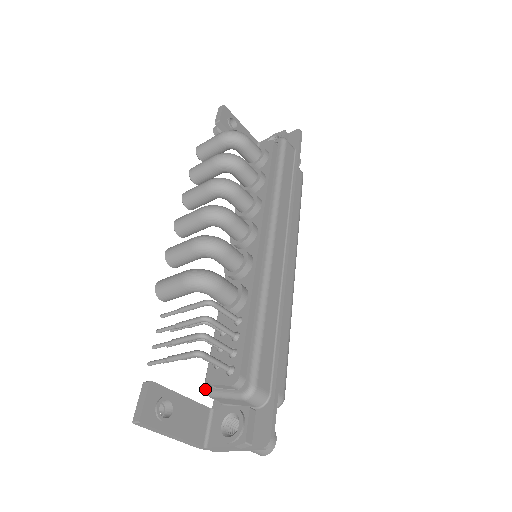
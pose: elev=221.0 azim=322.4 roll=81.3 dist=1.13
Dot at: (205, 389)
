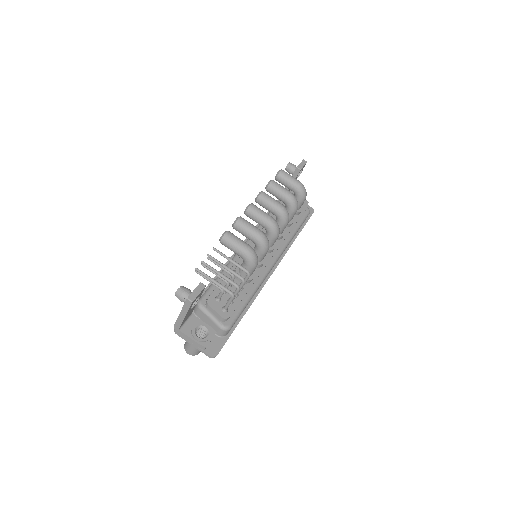
Dot at: (201, 303)
